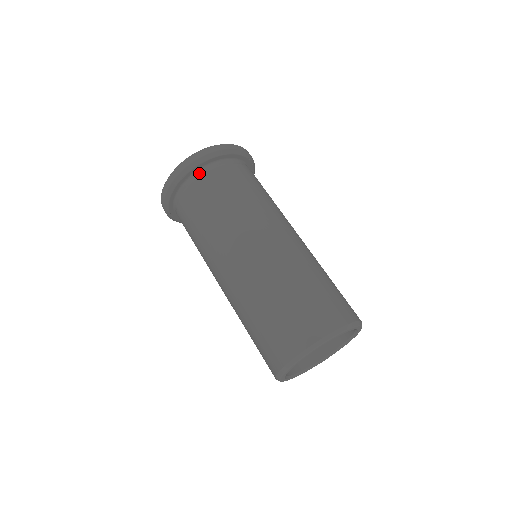
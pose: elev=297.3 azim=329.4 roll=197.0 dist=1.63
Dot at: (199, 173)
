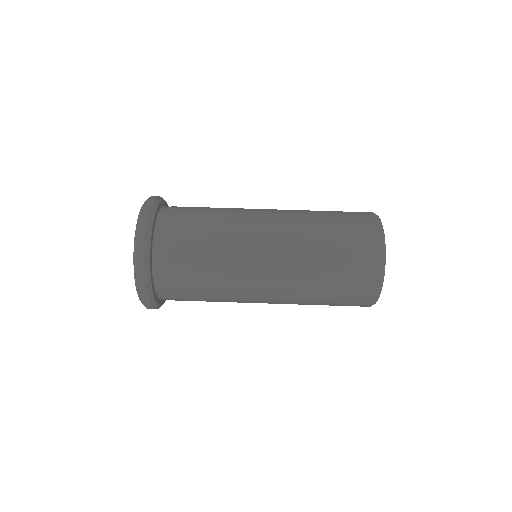
Dot at: (158, 284)
